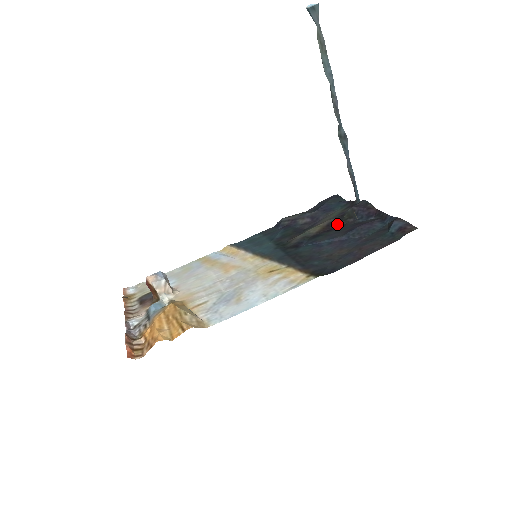
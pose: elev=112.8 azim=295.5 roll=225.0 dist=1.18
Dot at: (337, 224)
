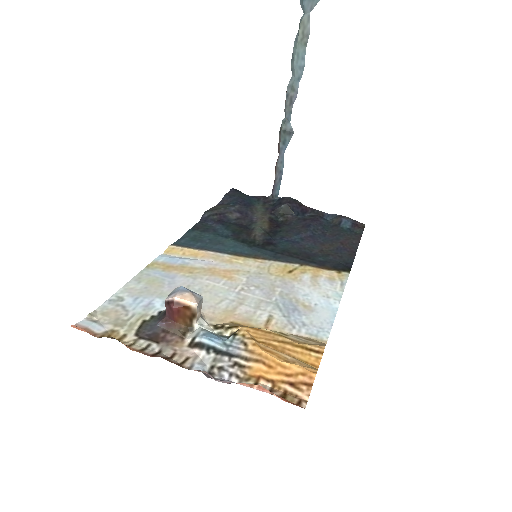
Dot at: (278, 220)
